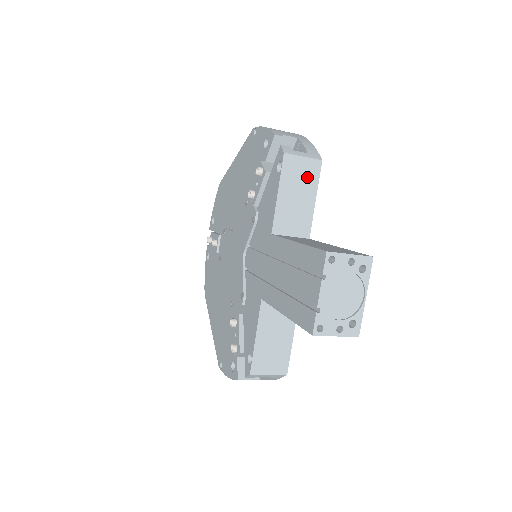
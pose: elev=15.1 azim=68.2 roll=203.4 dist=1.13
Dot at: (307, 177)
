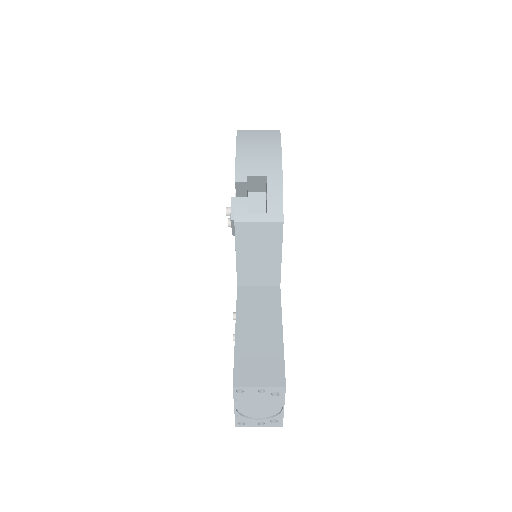
Dot at: (267, 238)
